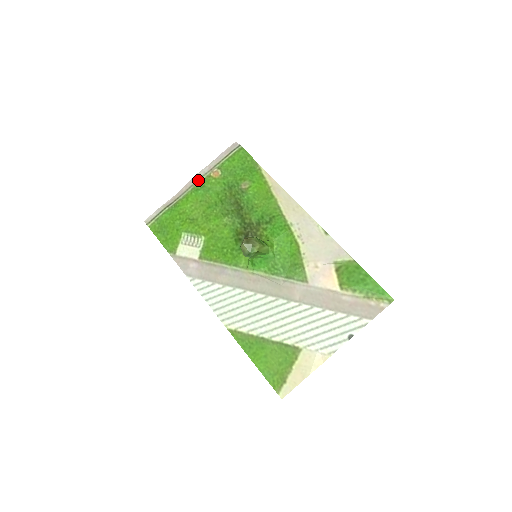
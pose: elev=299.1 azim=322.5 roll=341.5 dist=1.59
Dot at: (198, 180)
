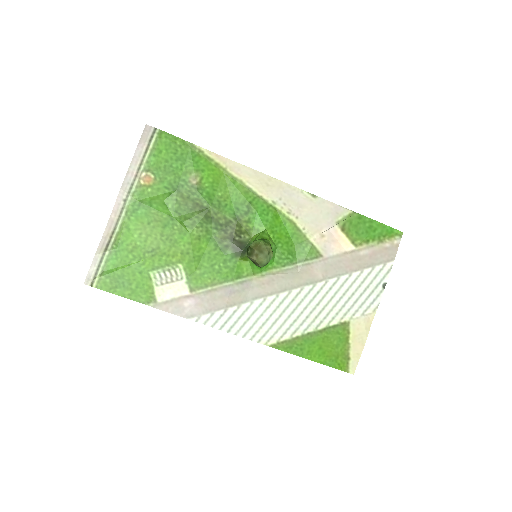
Dot at: (127, 197)
